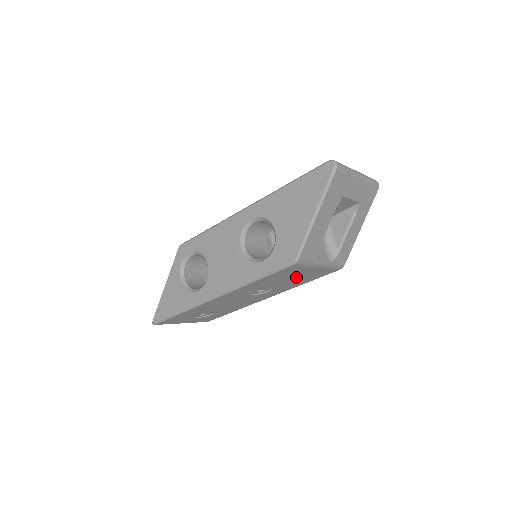
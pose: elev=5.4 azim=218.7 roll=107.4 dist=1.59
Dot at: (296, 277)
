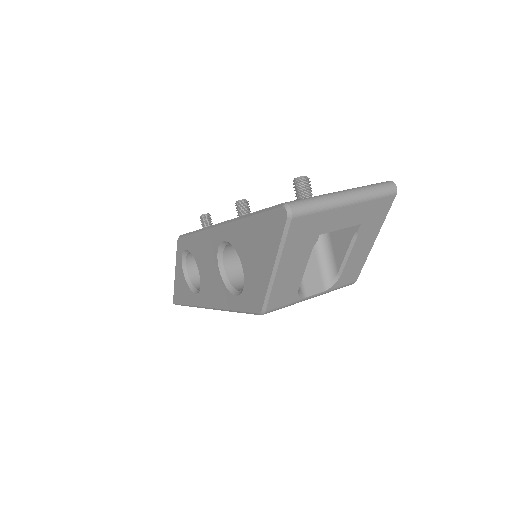
Dot at: occluded
